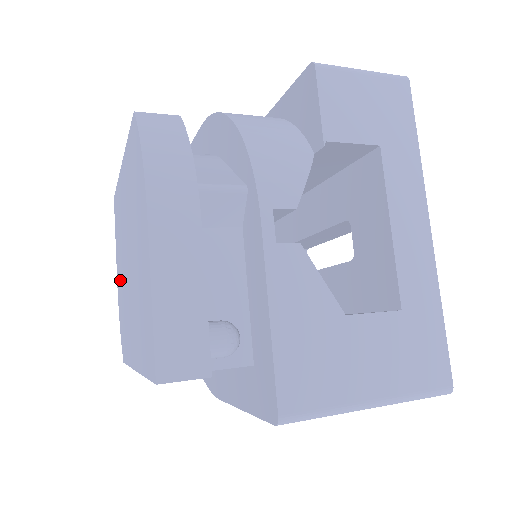
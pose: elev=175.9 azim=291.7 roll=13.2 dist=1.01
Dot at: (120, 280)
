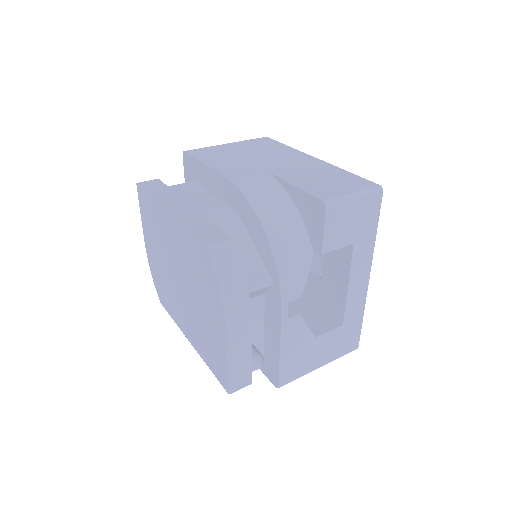
Dot at: (156, 258)
